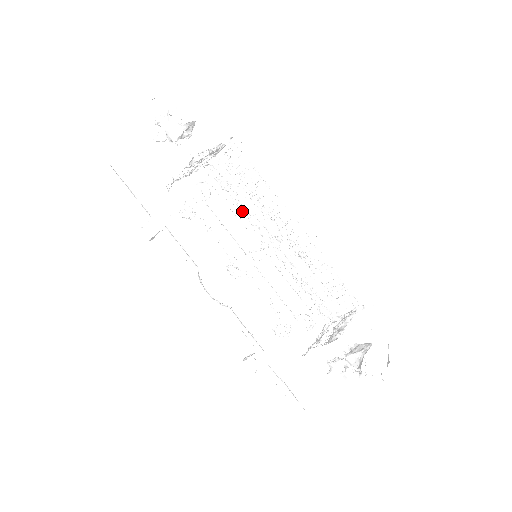
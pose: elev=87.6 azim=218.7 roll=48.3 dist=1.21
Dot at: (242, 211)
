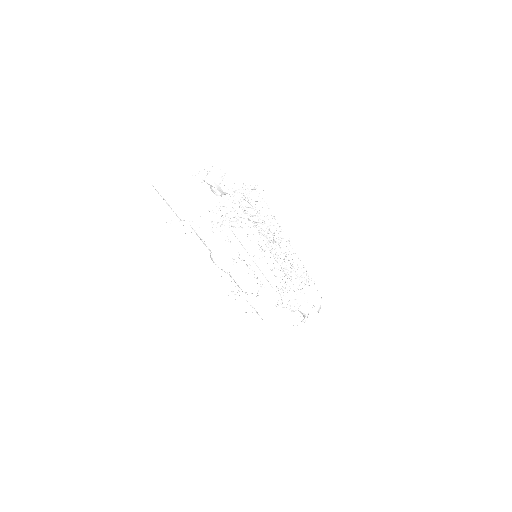
Dot at: (249, 220)
